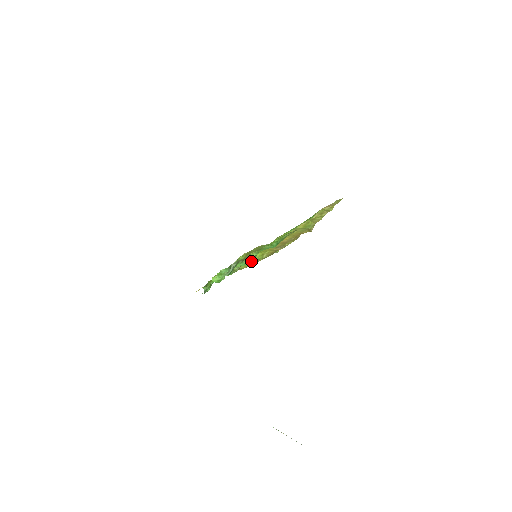
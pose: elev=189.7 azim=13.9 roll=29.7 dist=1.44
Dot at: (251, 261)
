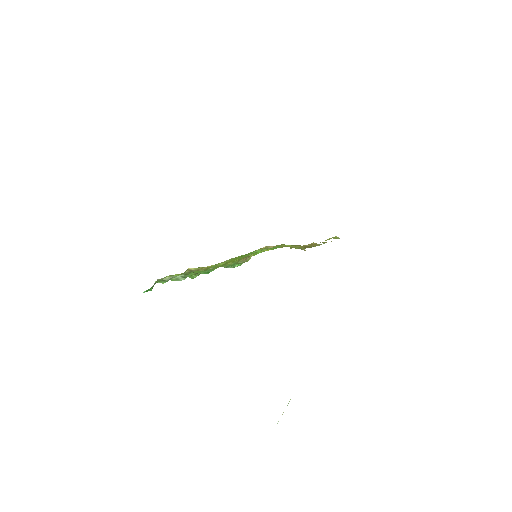
Dot at: occluded
